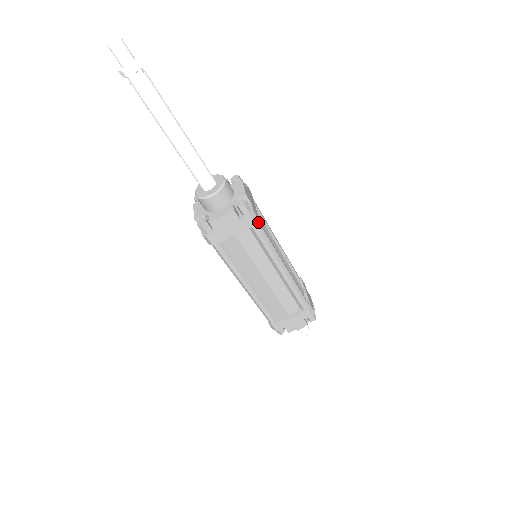
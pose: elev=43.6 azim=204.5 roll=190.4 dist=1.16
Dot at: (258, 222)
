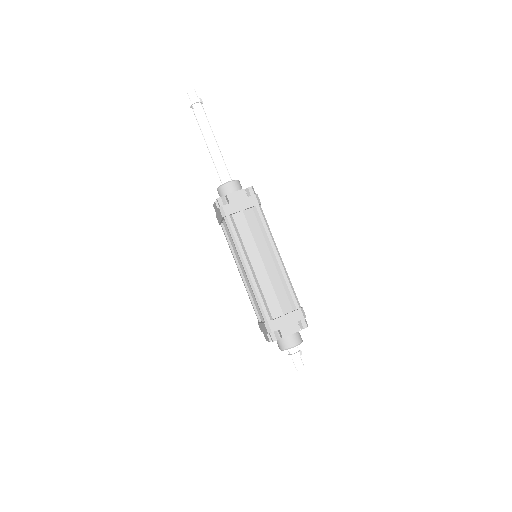
Dot at: (260, 206)
